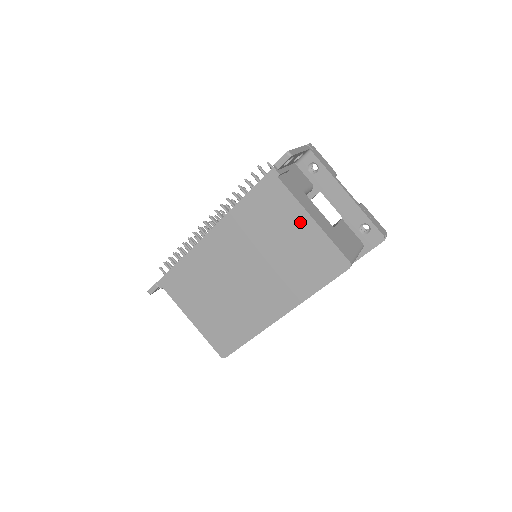
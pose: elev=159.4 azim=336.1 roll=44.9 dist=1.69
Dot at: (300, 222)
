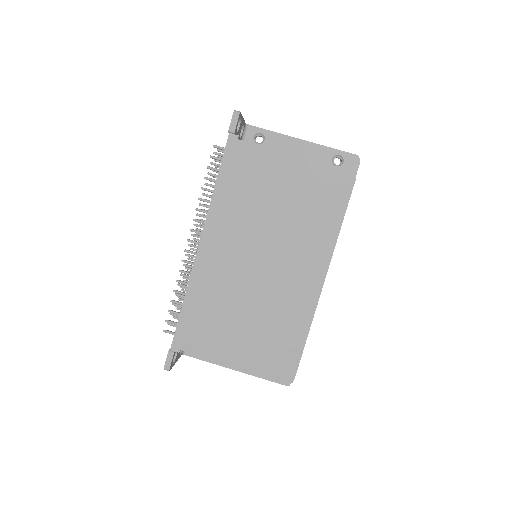
Dot at: (284, 167)
